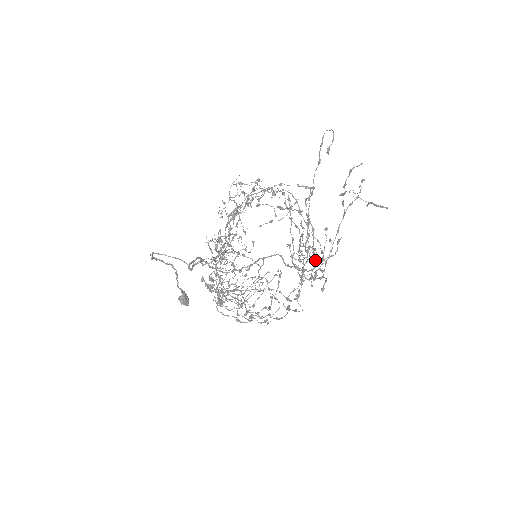
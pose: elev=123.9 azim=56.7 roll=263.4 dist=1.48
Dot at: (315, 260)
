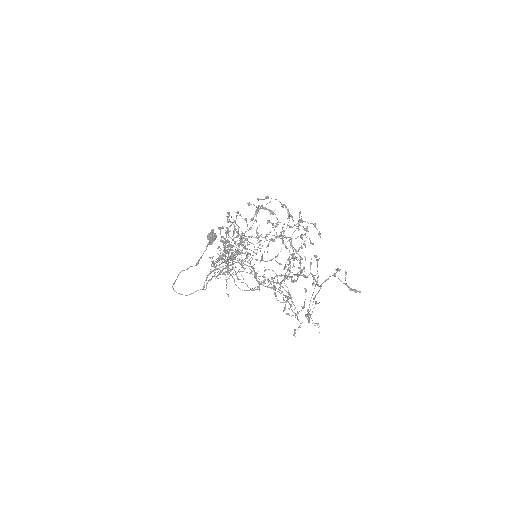
Dot at: (312, 244)
